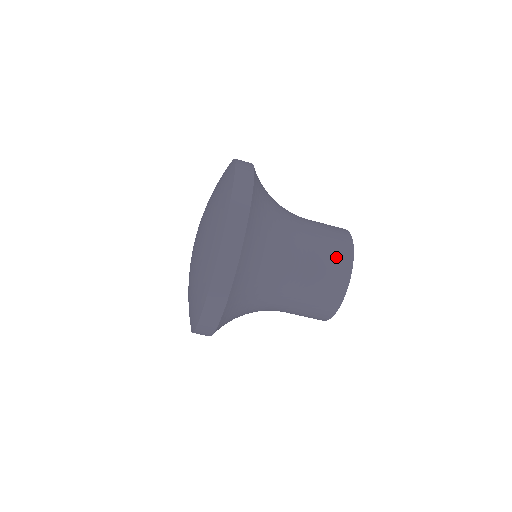
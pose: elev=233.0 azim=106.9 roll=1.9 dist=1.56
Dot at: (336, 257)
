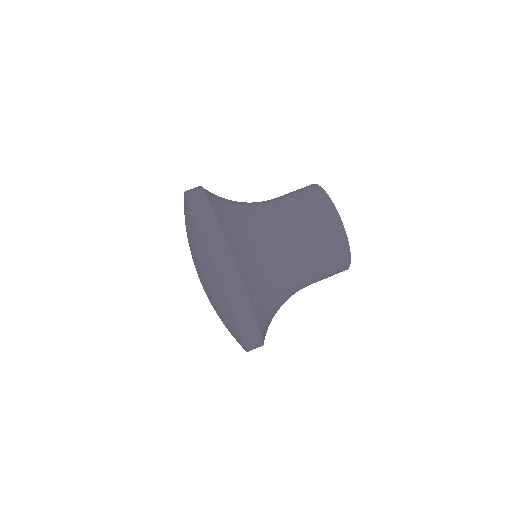
Dot at: occluded
